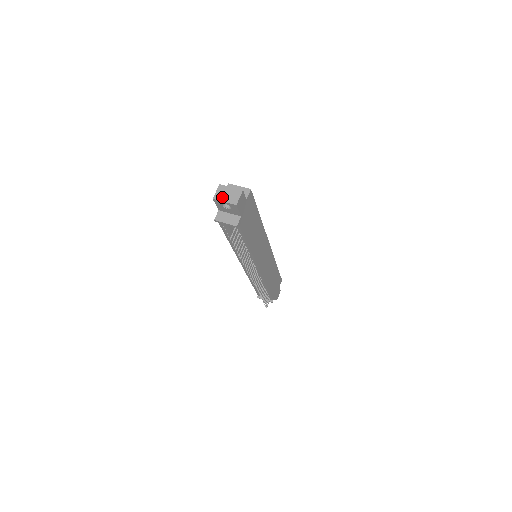
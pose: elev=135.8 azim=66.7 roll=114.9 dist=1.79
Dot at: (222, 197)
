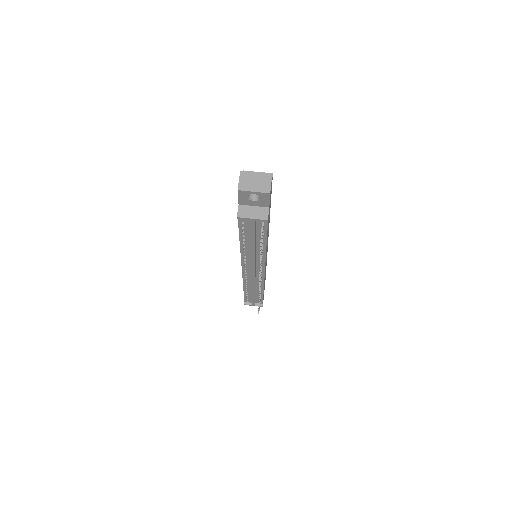
Dot at: (249, 186)
